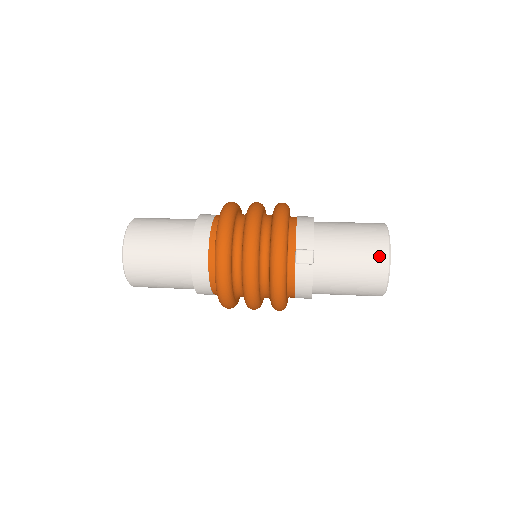
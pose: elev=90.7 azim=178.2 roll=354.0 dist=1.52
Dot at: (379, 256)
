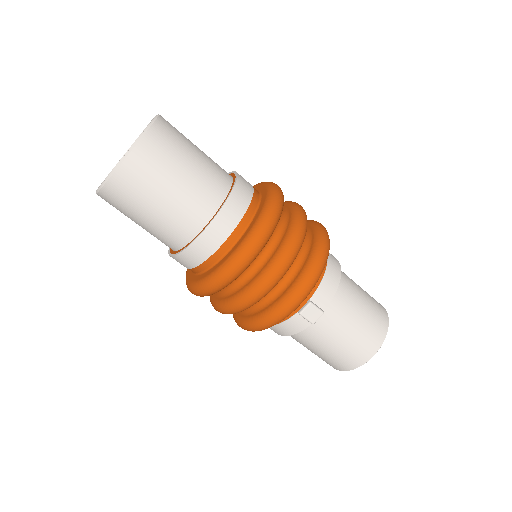
Dot at: (367, 350)
